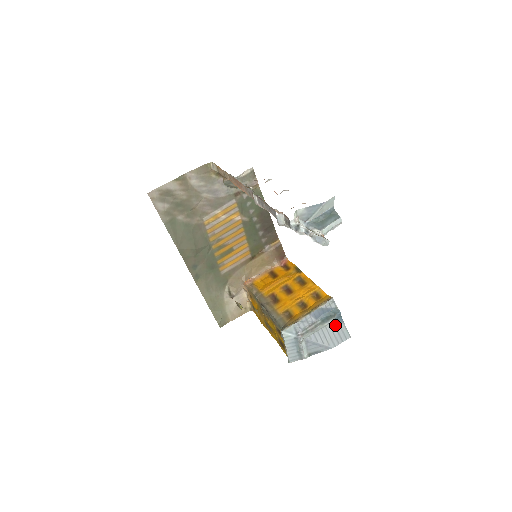
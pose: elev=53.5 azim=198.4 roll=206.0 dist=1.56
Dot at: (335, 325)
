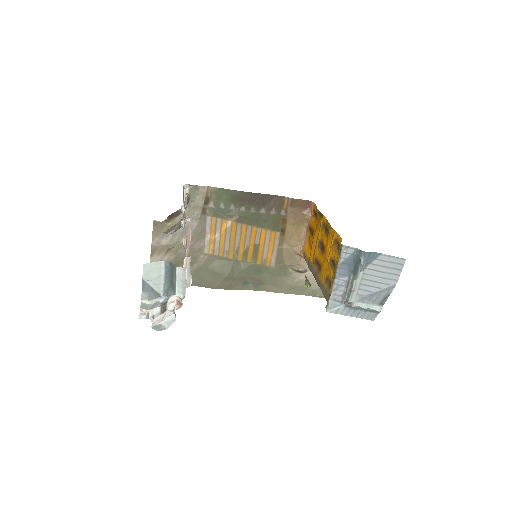
Dot at: (374, 264)
